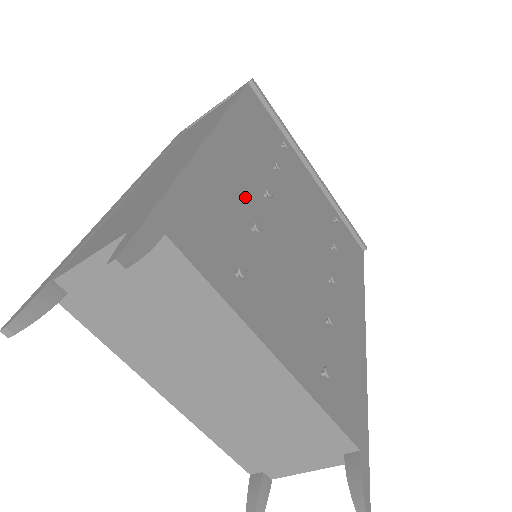
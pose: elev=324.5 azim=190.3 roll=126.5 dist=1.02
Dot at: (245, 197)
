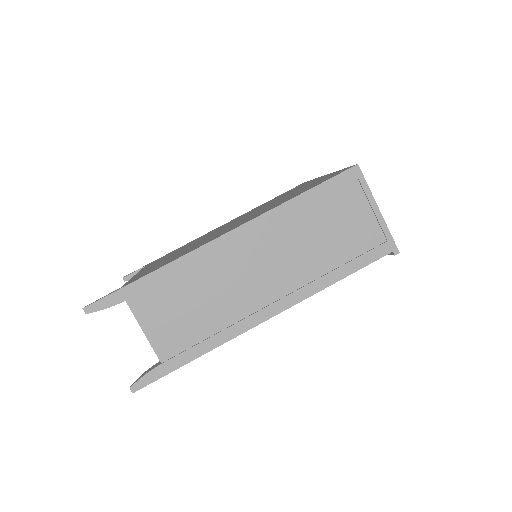
Dot at: occluded
